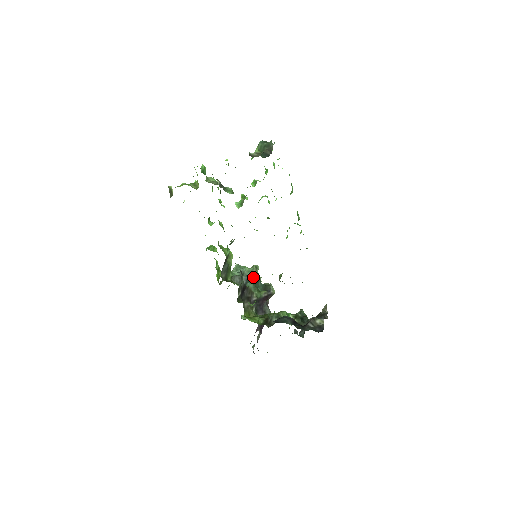
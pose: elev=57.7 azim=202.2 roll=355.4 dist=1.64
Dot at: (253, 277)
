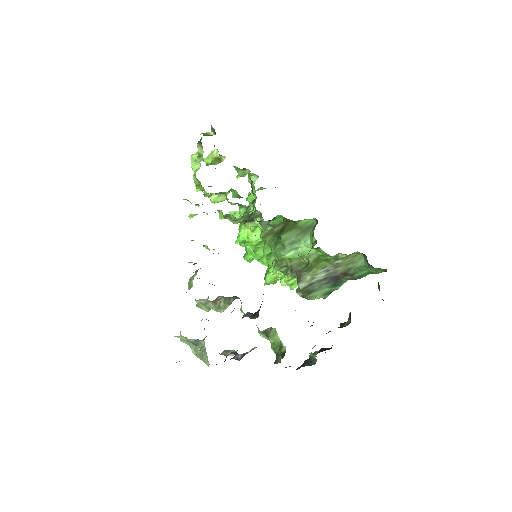
Dot at: occluded
